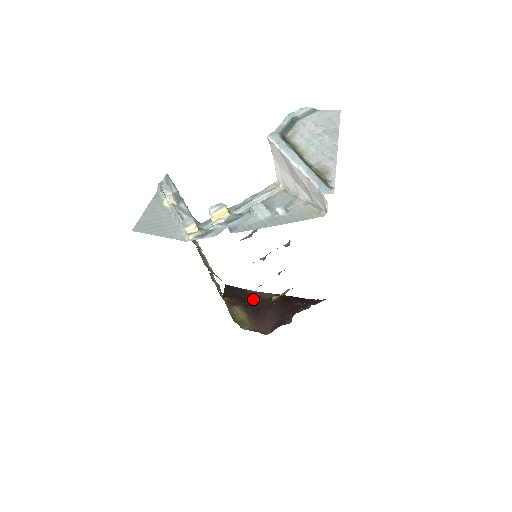
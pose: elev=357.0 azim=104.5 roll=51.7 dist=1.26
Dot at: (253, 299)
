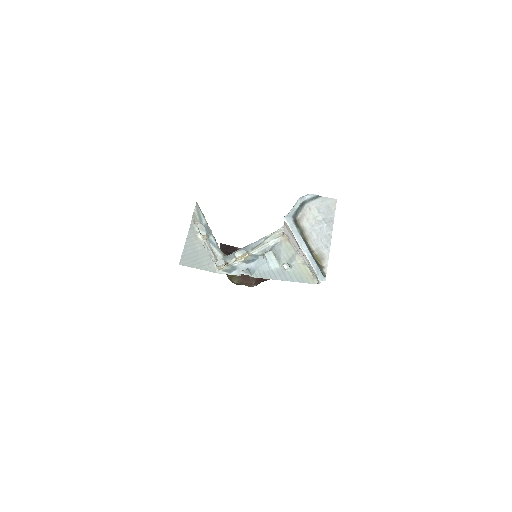
Dot at: occluded
